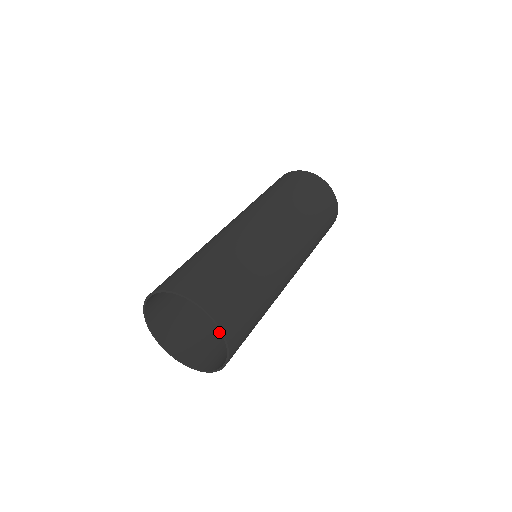
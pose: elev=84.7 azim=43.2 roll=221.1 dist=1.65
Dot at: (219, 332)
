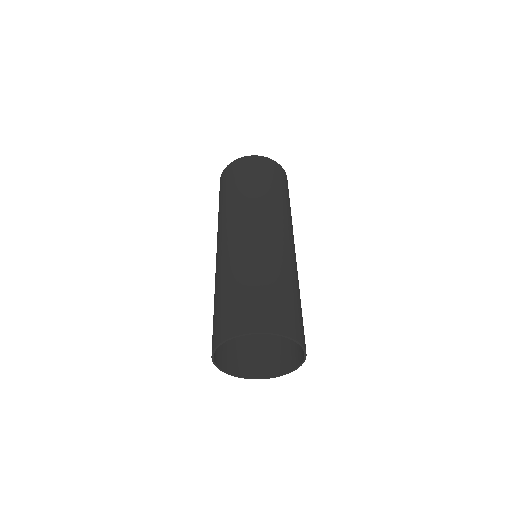
Dot at: (269, 335)
